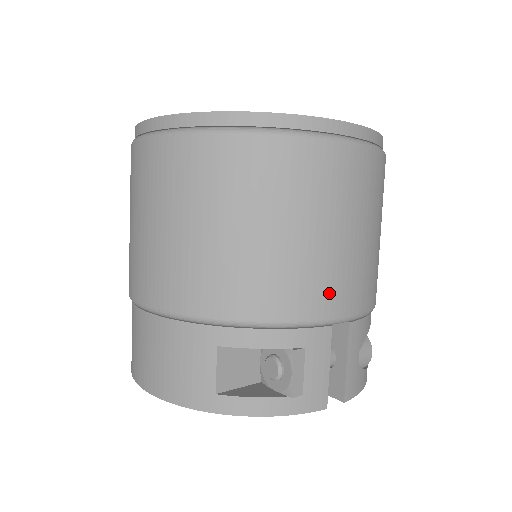
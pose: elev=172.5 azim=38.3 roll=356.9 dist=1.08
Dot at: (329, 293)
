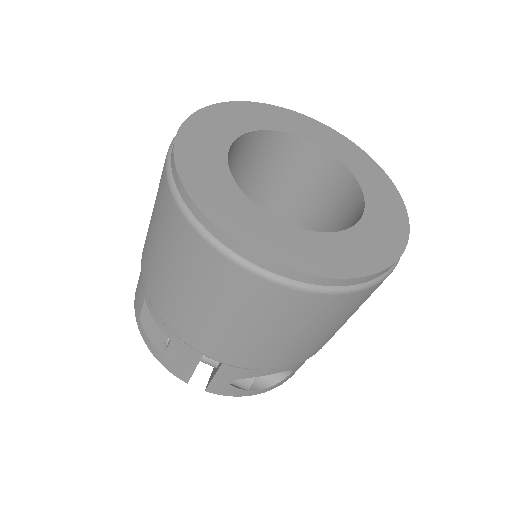
Dot at: (202, 339)
